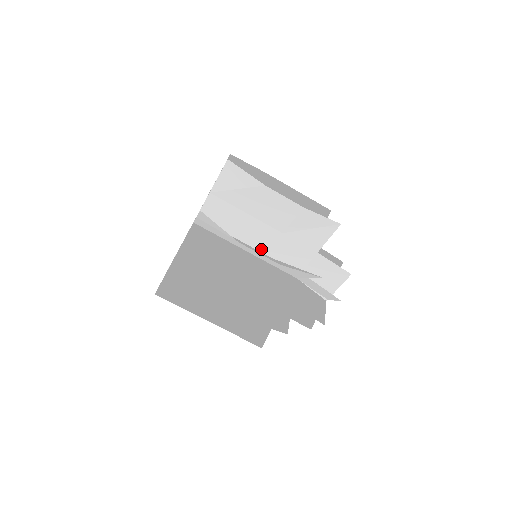
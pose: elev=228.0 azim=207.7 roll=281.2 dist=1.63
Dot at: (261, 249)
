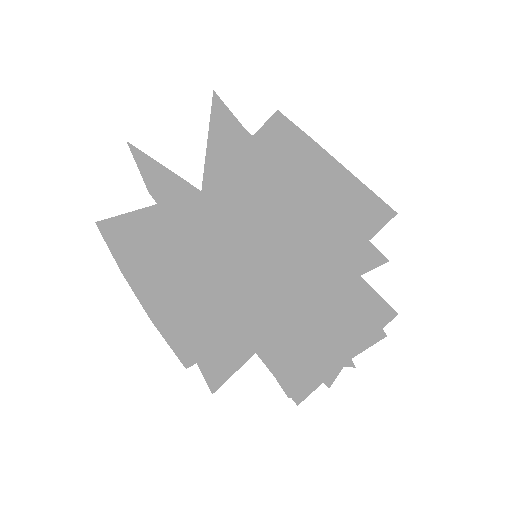
Dot at: (249, 252)
